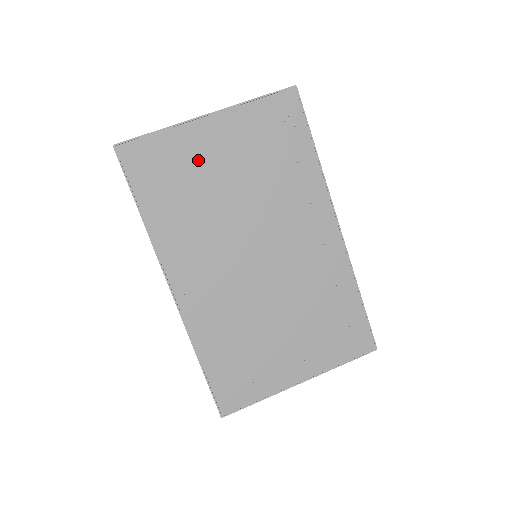
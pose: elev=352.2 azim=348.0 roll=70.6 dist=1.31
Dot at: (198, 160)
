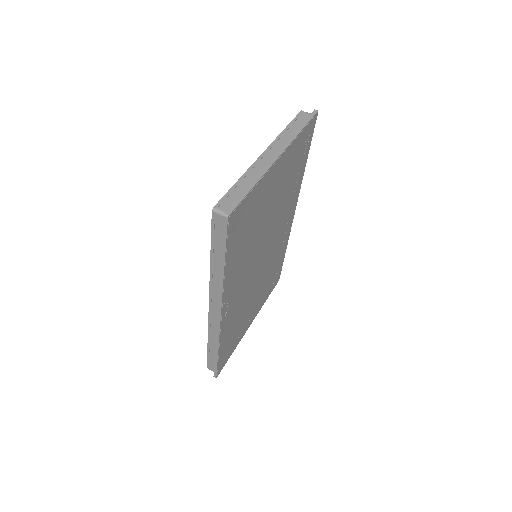
Dot at: (263, 201)
